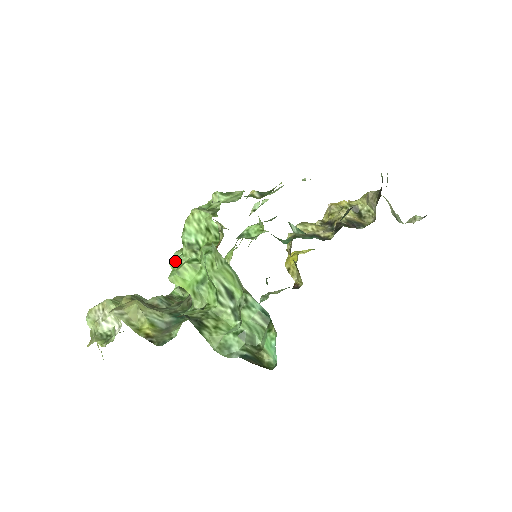
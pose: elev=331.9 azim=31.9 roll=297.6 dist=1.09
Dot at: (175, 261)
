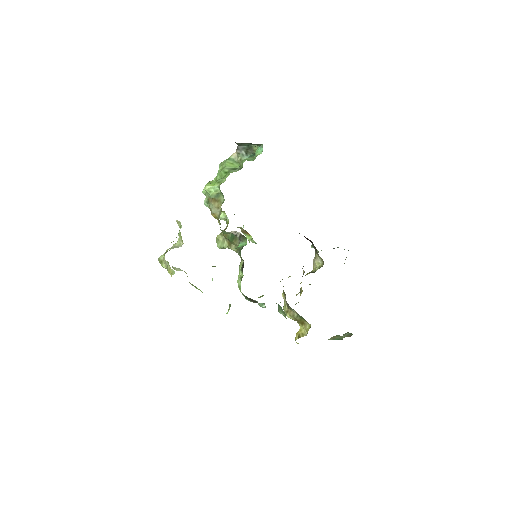
Dot at: occluded
